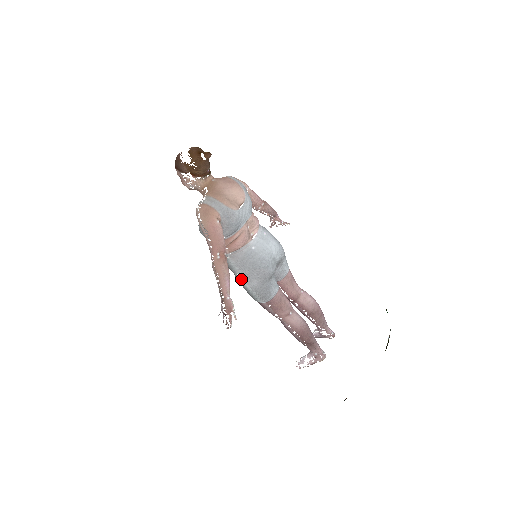
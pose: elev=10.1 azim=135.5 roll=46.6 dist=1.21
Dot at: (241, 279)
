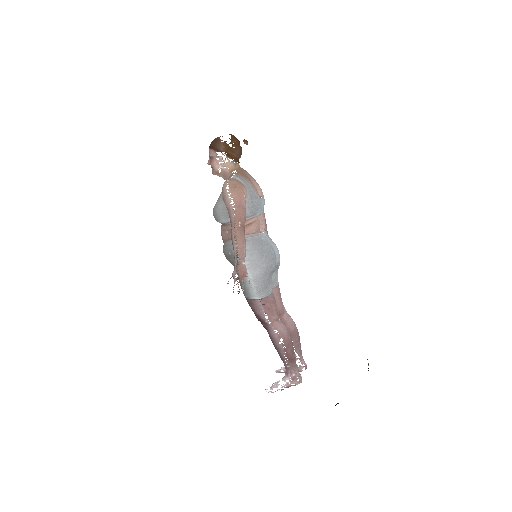
Dot at: occluded
